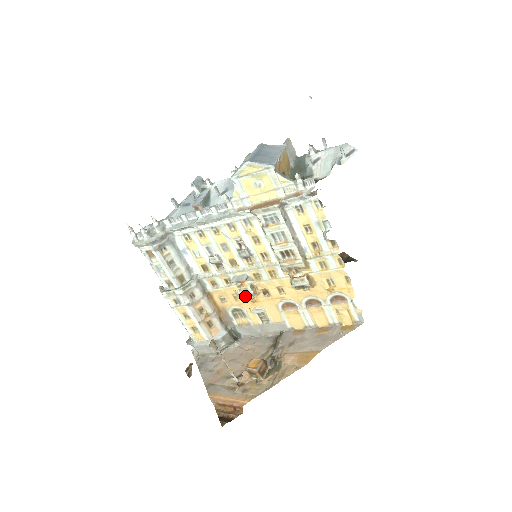
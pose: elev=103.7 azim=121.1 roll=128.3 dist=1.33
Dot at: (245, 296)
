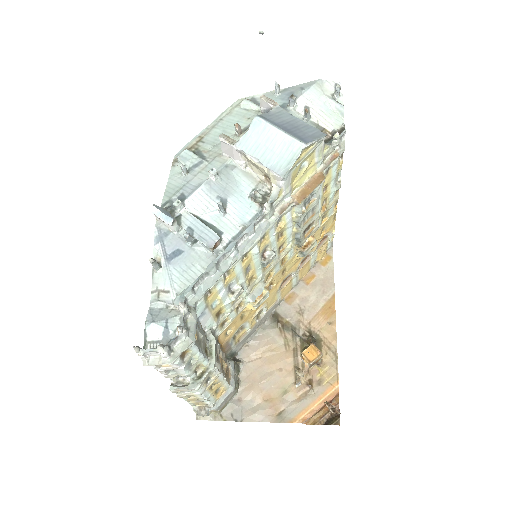
Dot at: occluded
